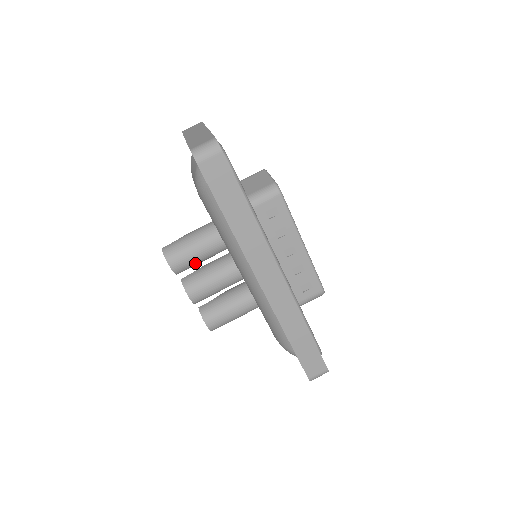
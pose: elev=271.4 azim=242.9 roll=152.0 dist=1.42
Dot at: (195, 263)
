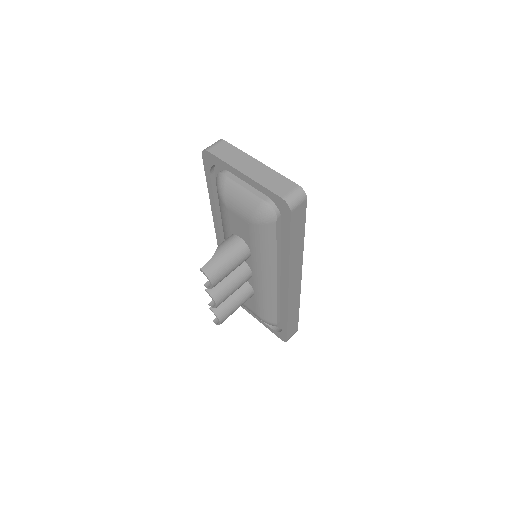
Dot at: (226, 276)
